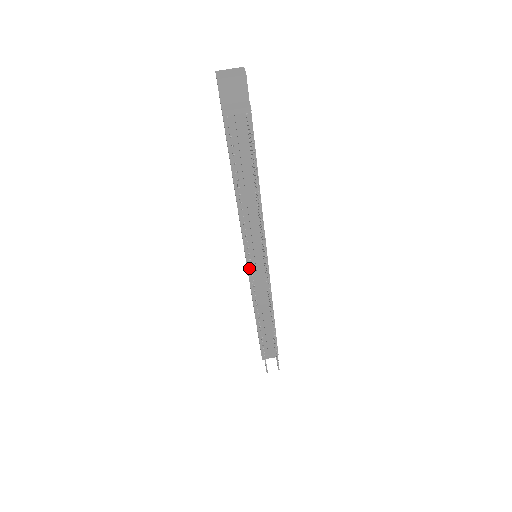
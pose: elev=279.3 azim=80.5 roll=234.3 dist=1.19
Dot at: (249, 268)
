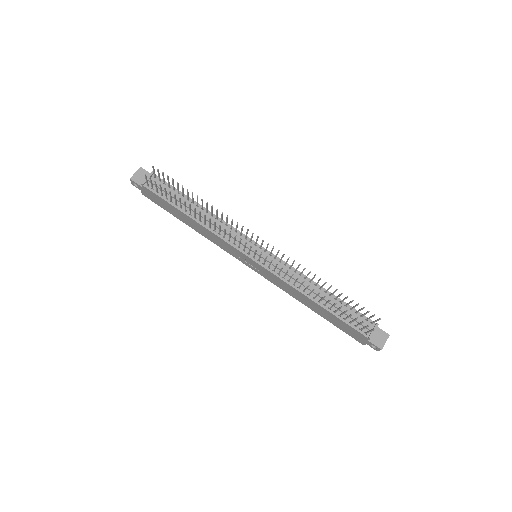
Dot at: (256, 260)
